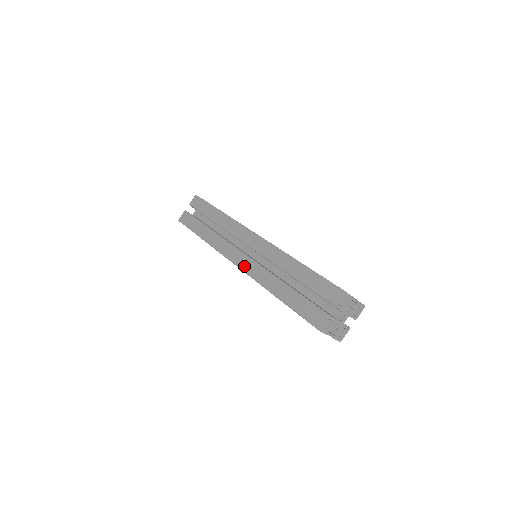
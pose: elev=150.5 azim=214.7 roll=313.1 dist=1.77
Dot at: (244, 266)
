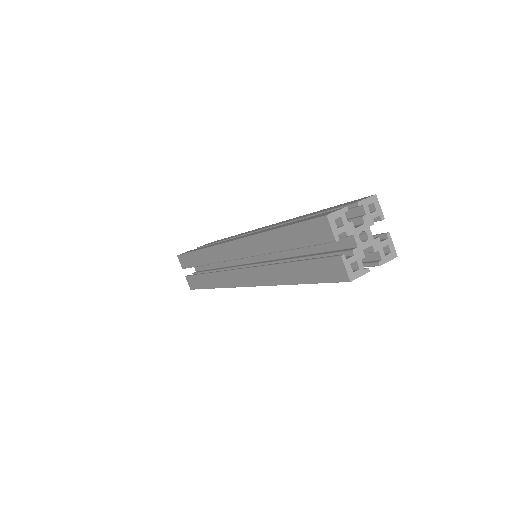
Dot at: (240, 237)
